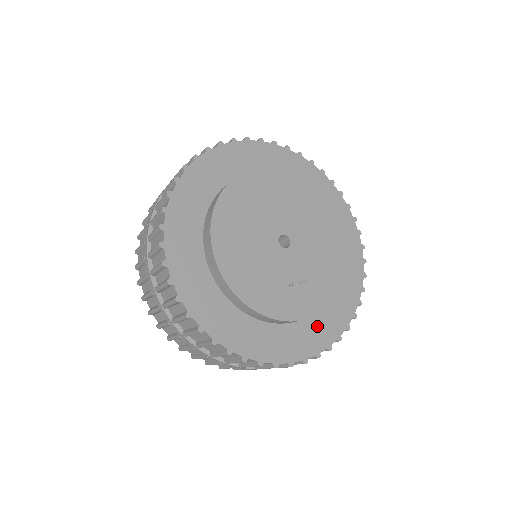
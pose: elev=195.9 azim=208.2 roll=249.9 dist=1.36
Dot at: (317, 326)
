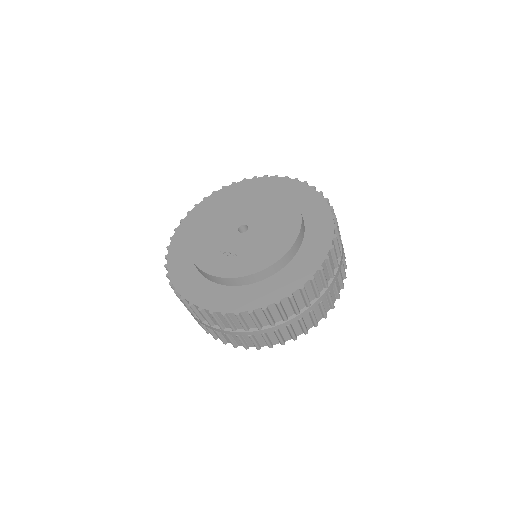
Dot at: (229, 295)
